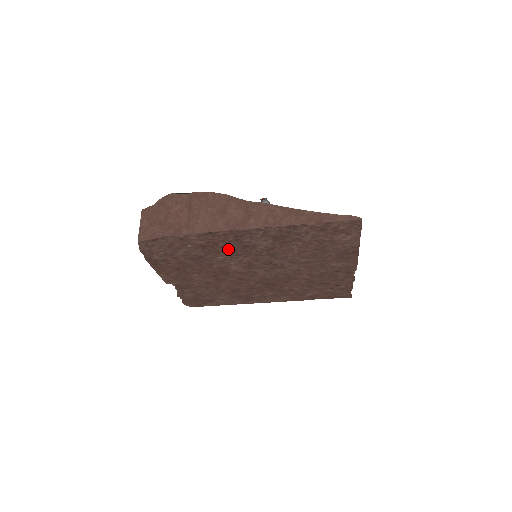
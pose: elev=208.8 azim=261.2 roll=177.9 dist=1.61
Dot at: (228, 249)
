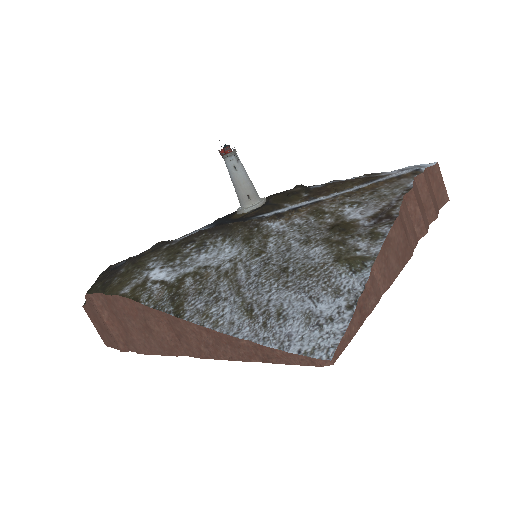
Dot at: occluded
